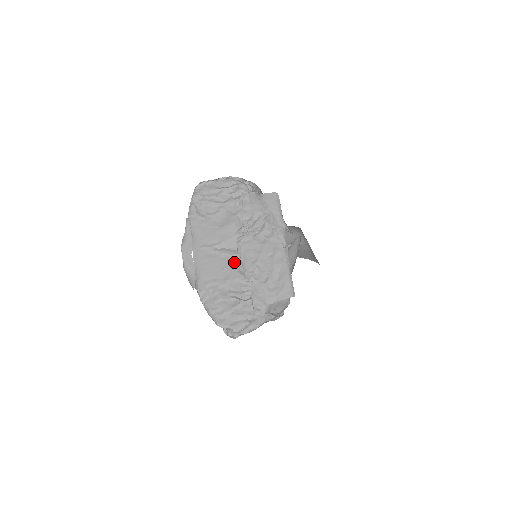
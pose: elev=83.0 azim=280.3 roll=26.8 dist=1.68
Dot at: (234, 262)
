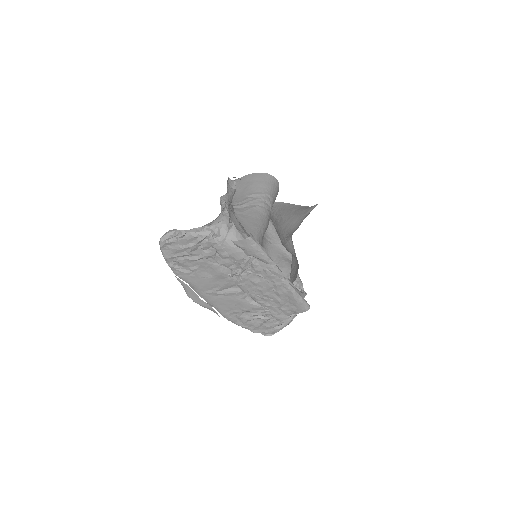
Dot at: (242, 298)
